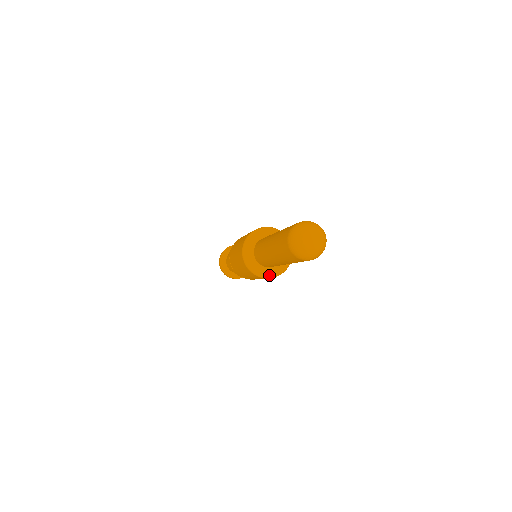
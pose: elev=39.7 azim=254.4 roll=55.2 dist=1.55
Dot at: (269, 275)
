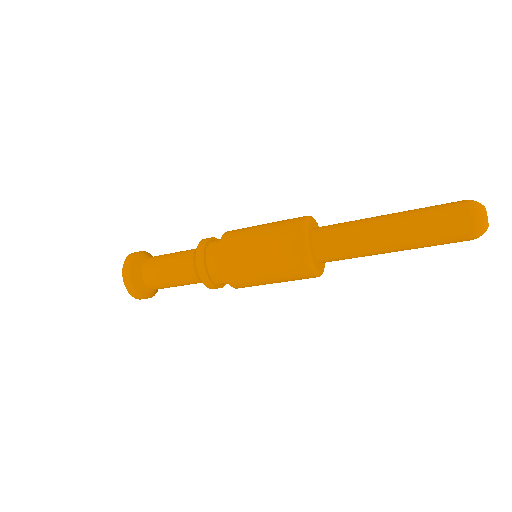
Dot at: (315, 265)
